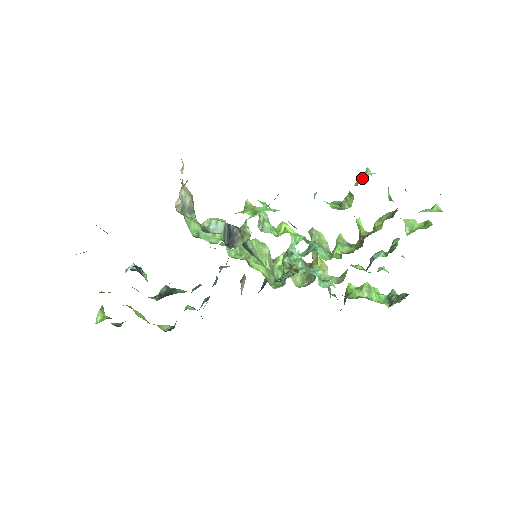
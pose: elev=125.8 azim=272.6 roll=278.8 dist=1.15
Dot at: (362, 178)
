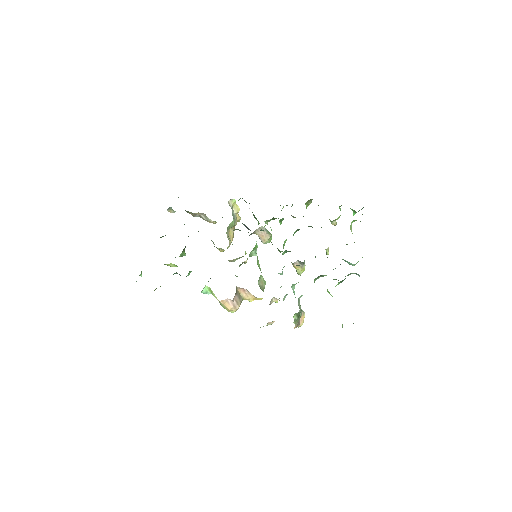
Dot at: occluded
